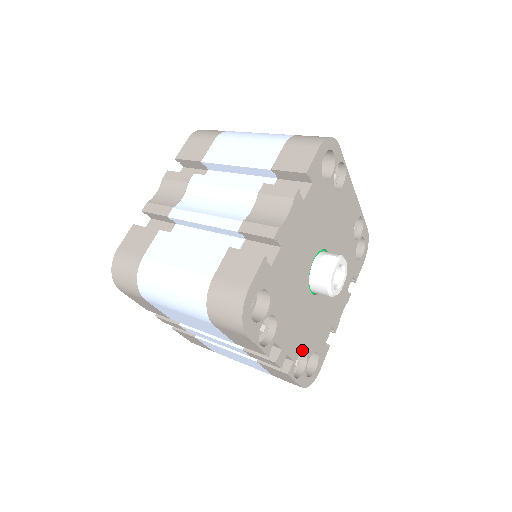
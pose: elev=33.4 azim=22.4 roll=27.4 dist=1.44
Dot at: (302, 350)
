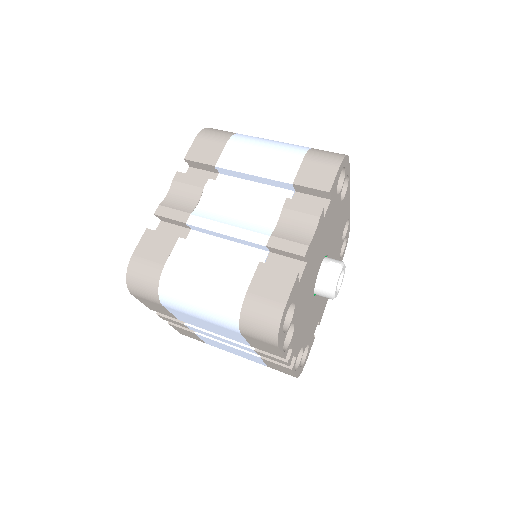
Dot at: (302, 346)
